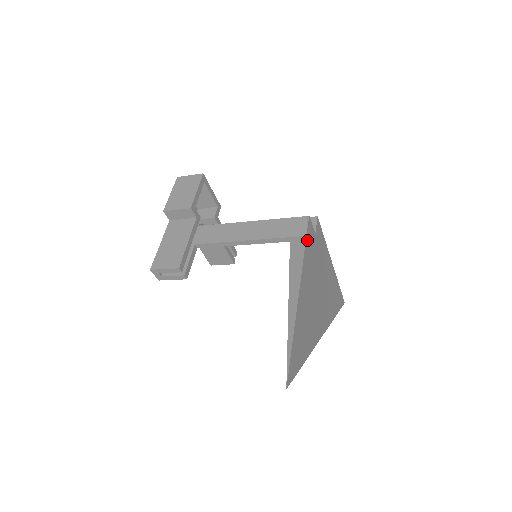
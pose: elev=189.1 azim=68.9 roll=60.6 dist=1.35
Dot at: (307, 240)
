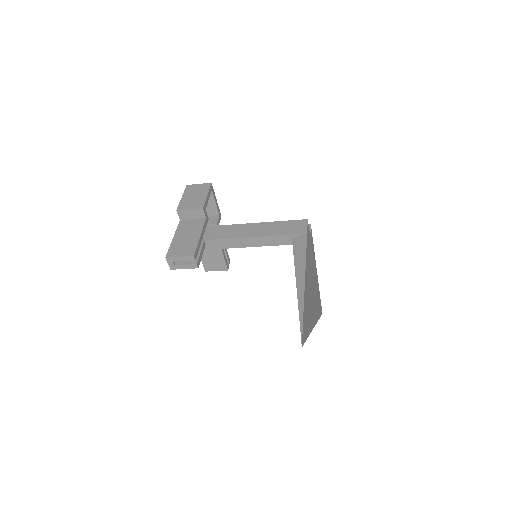
Dot at: (307, 237)
